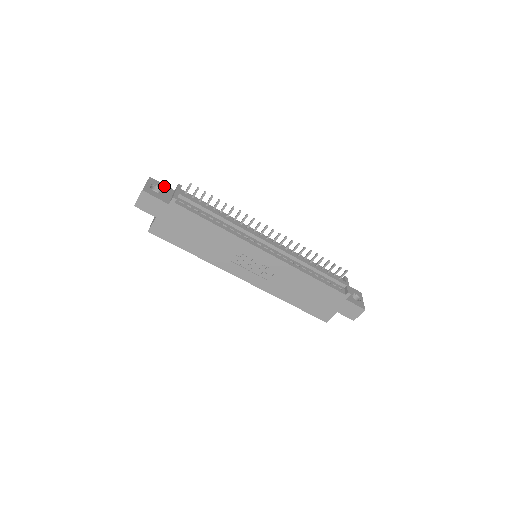
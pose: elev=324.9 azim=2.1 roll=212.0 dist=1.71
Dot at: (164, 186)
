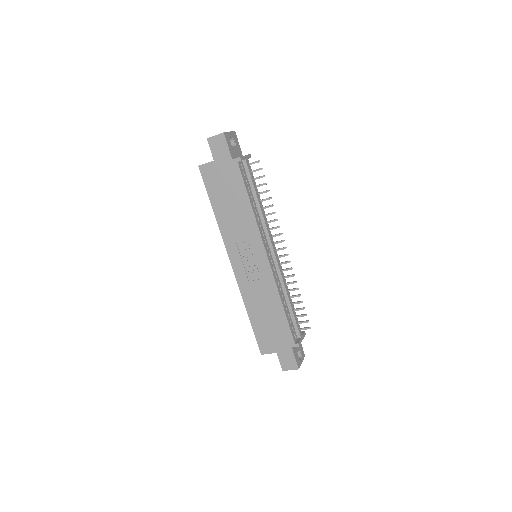
Dot at: (239, 146)
